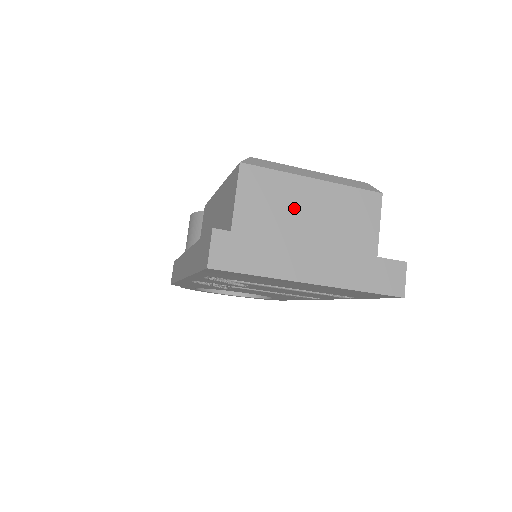
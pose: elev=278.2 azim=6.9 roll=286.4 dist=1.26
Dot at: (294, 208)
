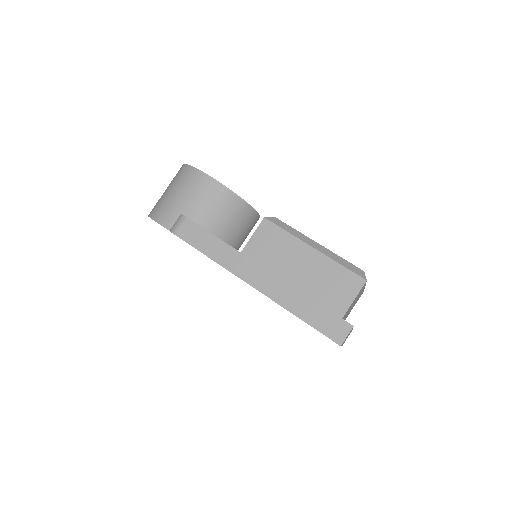
Dot at: occluded
